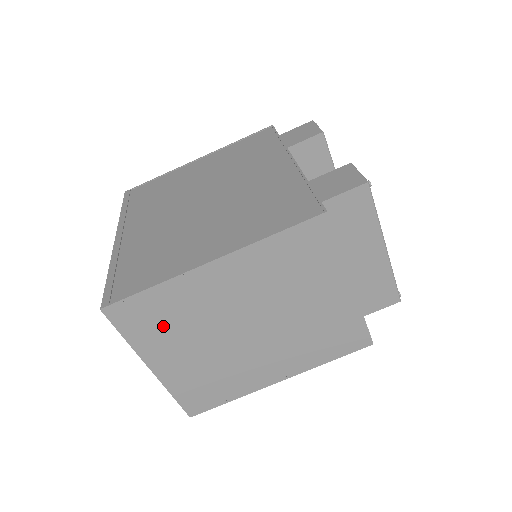
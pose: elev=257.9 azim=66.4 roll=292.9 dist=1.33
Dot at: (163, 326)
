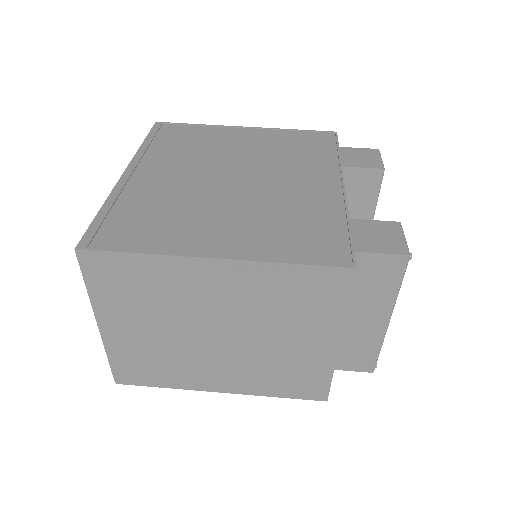
Dot at: (132, 294)
